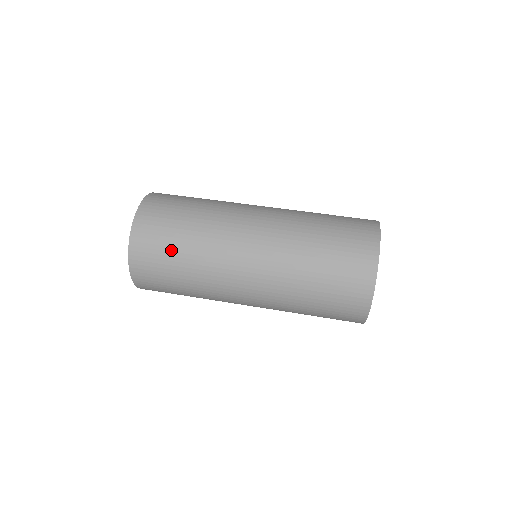
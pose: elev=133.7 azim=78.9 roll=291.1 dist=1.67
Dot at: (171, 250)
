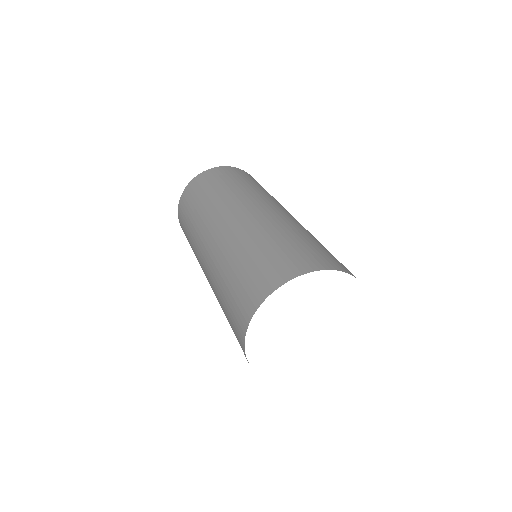
Dot at: (191, 207)
